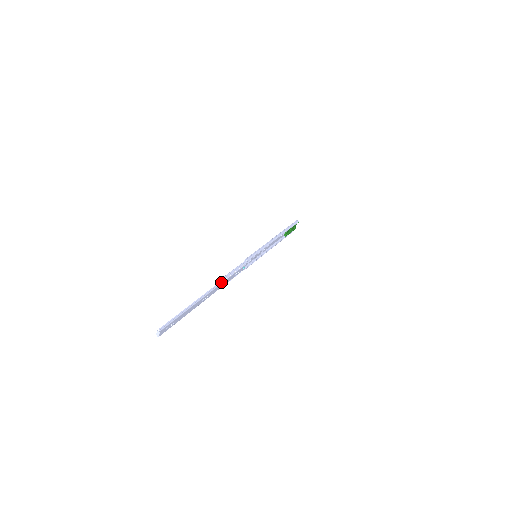
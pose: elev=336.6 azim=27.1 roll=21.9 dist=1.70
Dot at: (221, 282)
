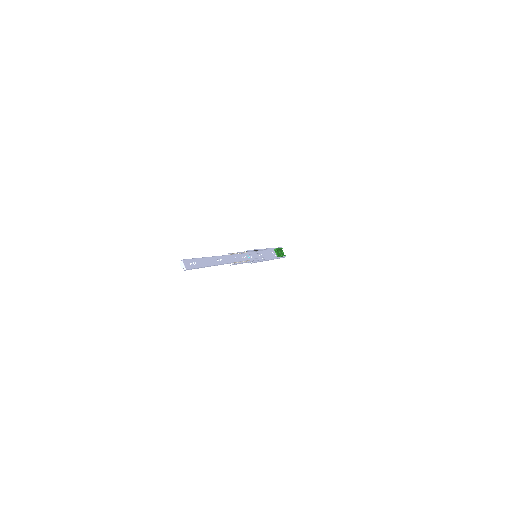
Dot at: (229, 255)
